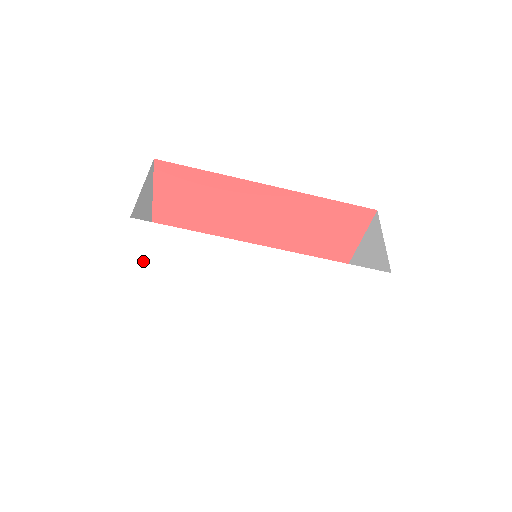
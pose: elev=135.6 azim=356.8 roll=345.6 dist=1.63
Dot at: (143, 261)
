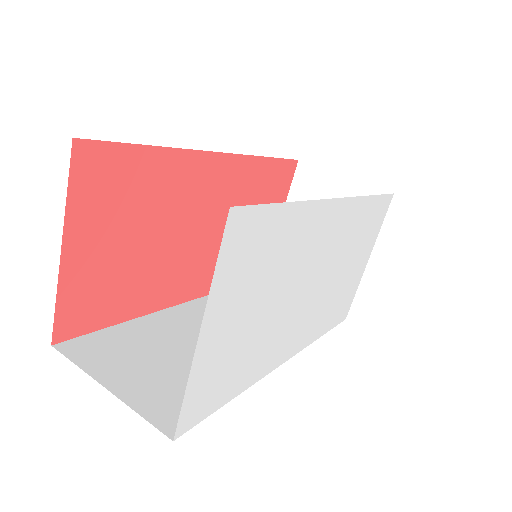
Dot at: (218, 316)
